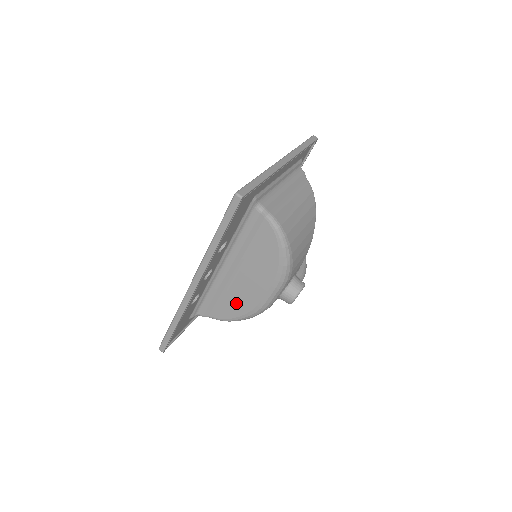
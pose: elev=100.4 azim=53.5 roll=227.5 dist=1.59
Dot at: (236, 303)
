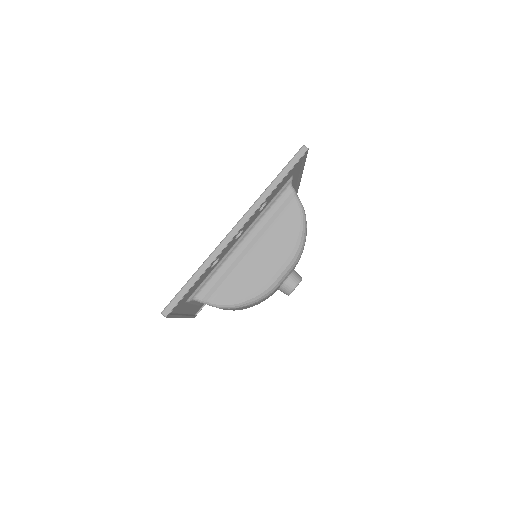
Dot at: (244, 282)
